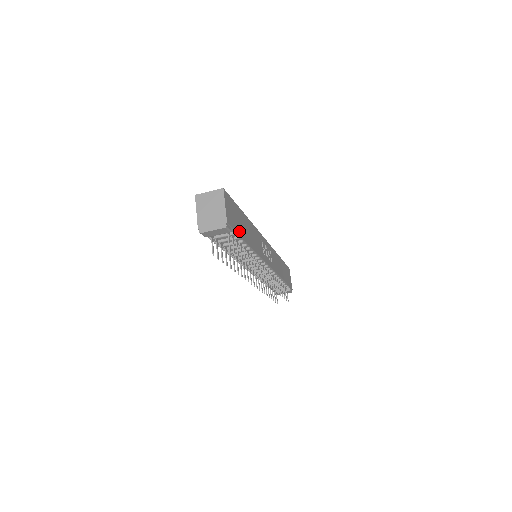
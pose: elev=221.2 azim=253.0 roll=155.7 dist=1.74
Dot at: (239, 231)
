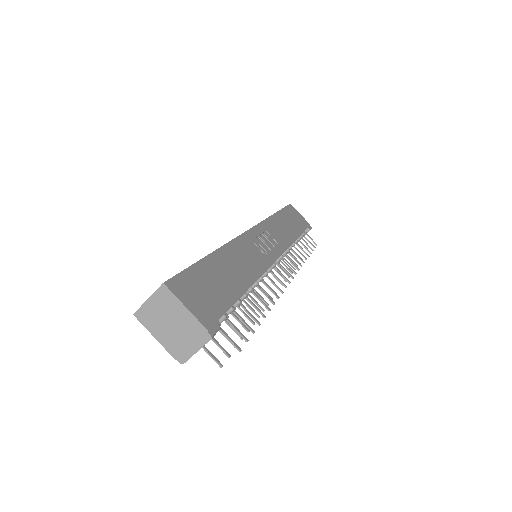
Dot at: (226, 300)
